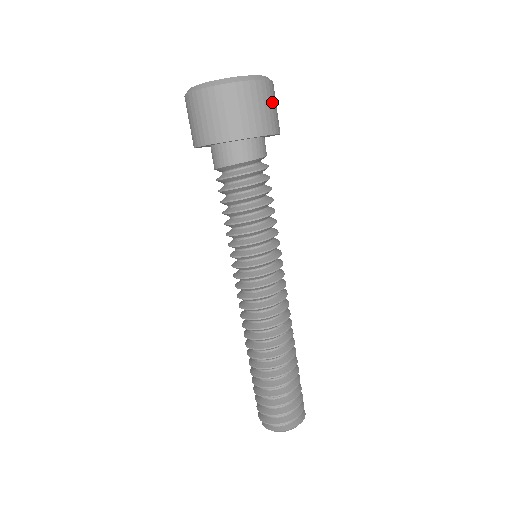
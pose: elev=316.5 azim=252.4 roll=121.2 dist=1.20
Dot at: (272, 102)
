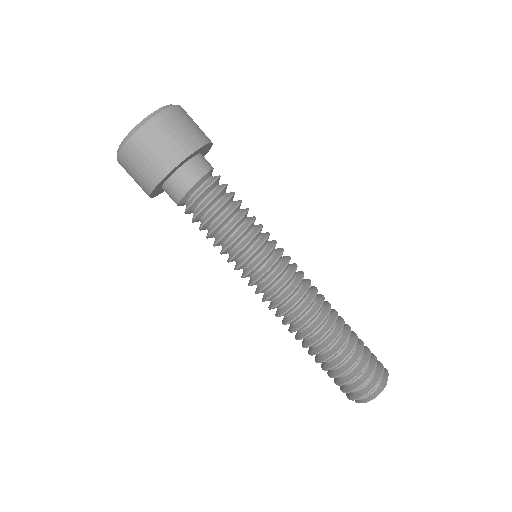
Dot at: occluded
